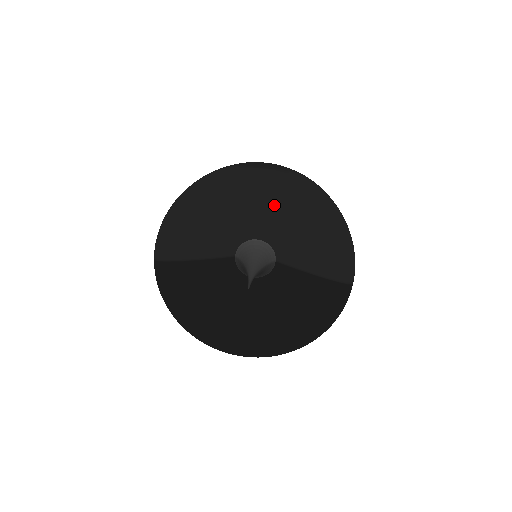
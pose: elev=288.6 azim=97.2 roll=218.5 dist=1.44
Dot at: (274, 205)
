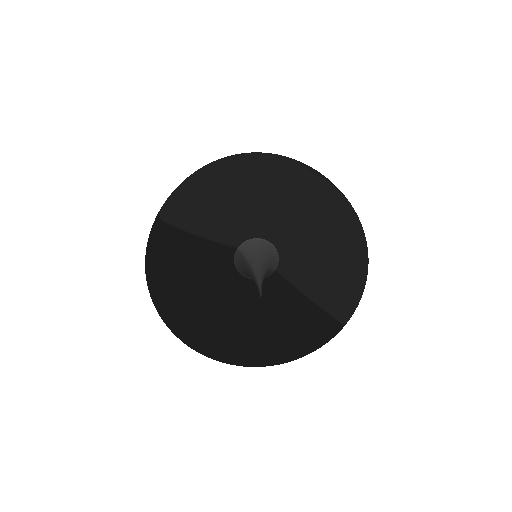
Dot at: (313, 219)
